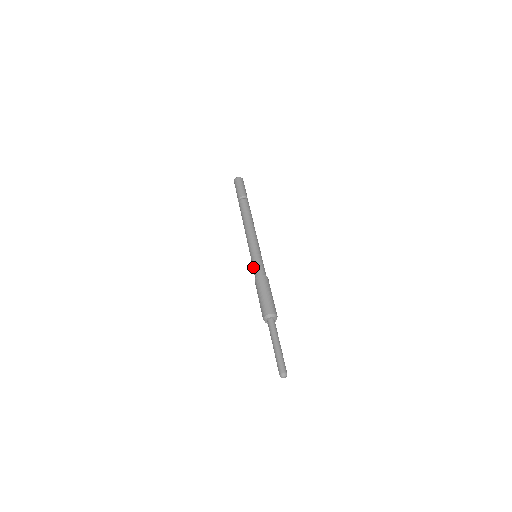
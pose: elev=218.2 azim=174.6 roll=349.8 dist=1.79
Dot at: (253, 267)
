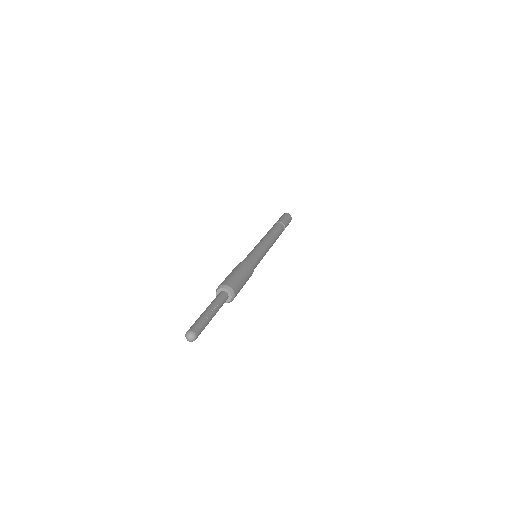
Dot at: (250, 255)
